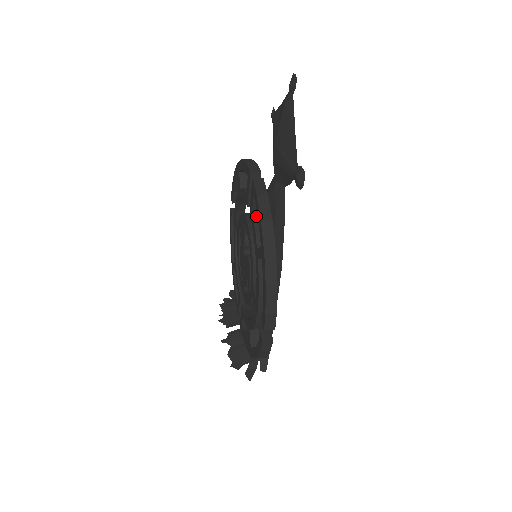
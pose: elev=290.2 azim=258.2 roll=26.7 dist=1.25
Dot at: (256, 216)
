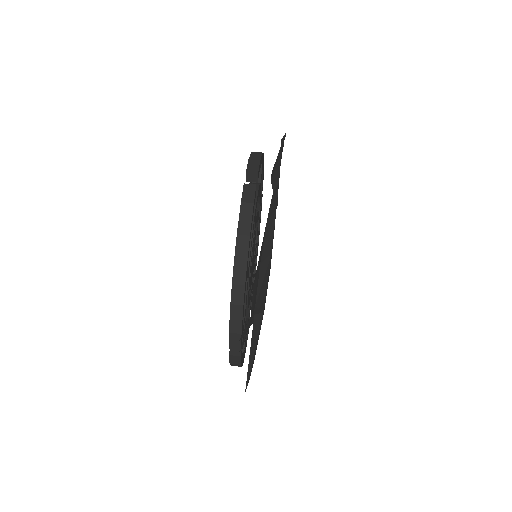
Dot at: occluded
